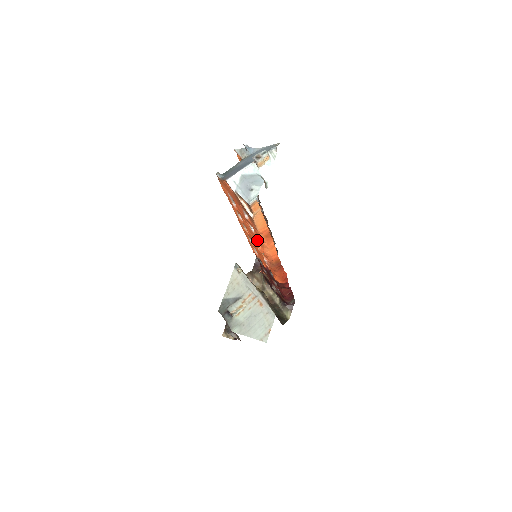
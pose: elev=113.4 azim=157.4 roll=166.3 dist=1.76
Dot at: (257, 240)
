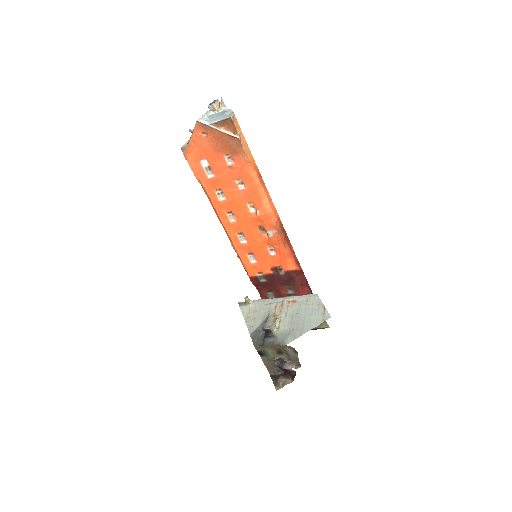
Dot at: (250, 209)
